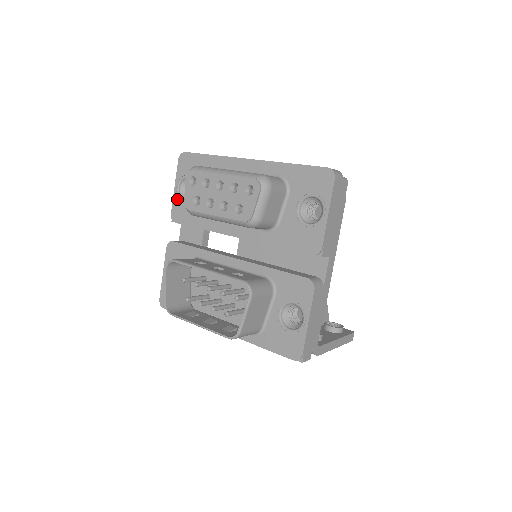
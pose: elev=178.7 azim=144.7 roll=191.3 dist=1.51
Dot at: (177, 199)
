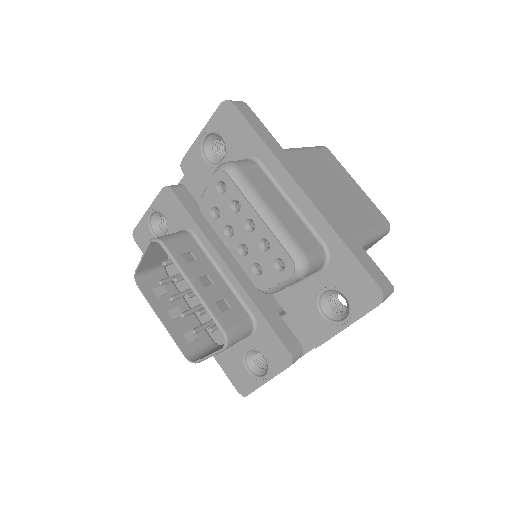
Dot at: (197, 150)
